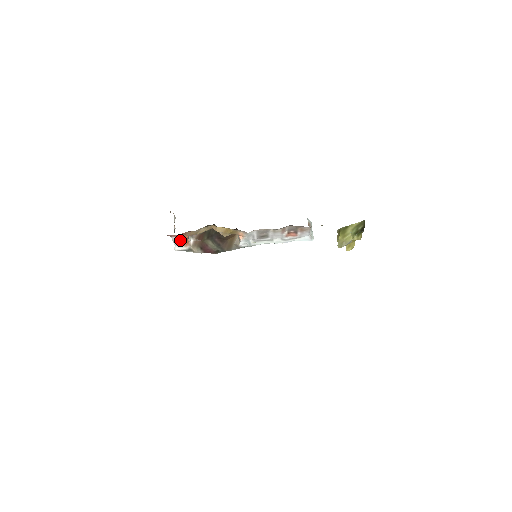
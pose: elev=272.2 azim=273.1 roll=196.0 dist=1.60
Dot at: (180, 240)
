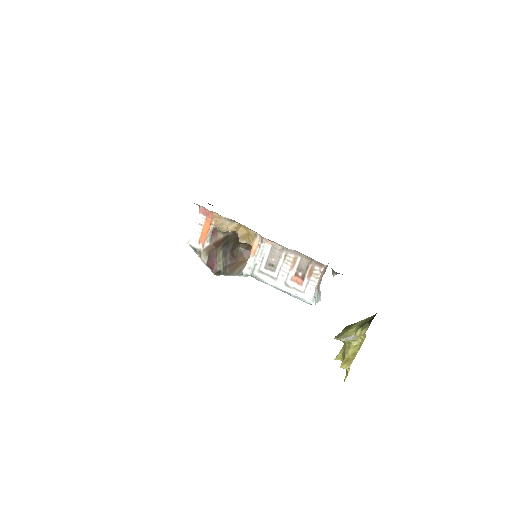
Dot at: (202, 227)
